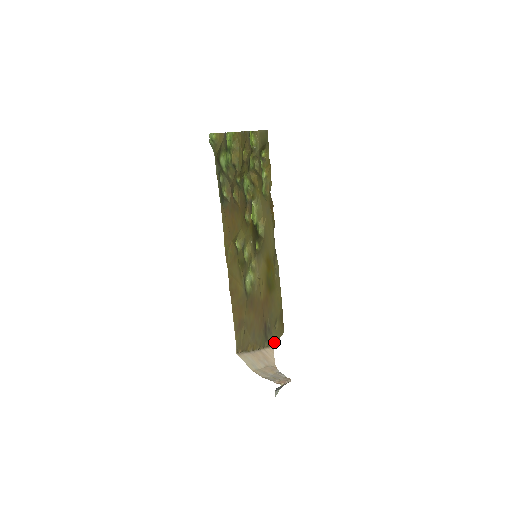
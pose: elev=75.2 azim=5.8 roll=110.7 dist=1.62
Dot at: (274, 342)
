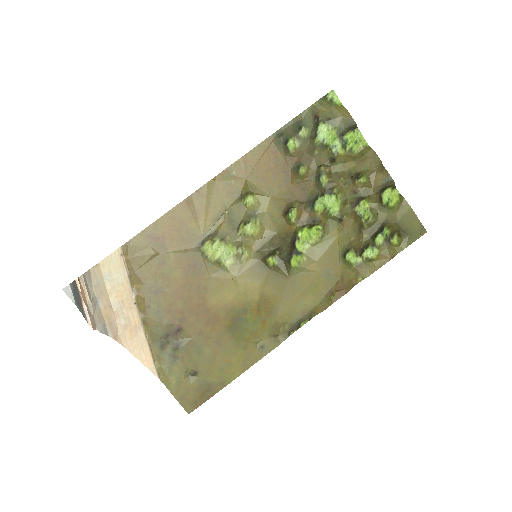
Dot at: (166, 380)
